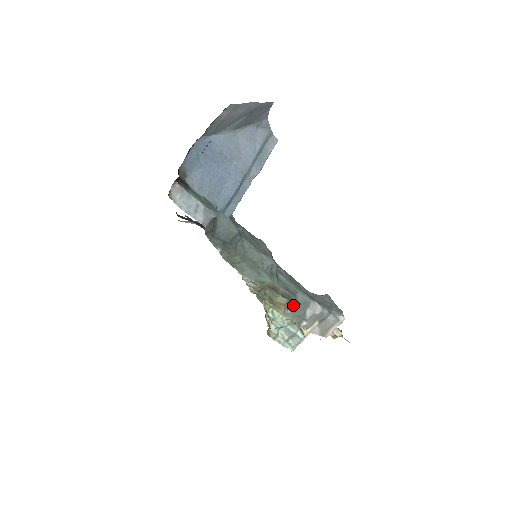
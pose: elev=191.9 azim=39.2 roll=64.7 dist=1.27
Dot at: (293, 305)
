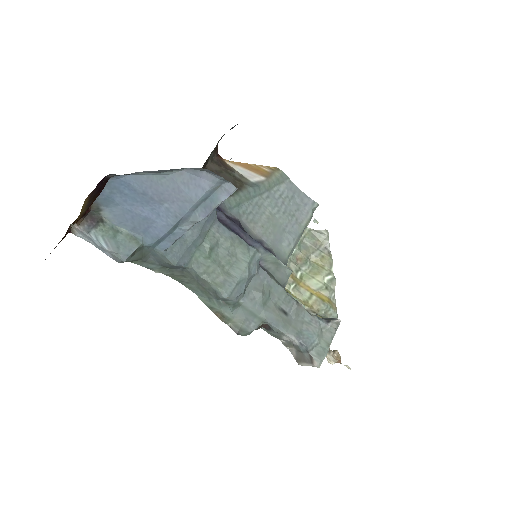
Dot at: (265, 326)
